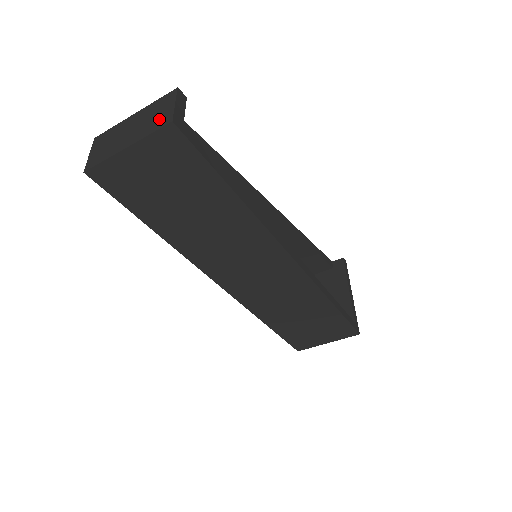
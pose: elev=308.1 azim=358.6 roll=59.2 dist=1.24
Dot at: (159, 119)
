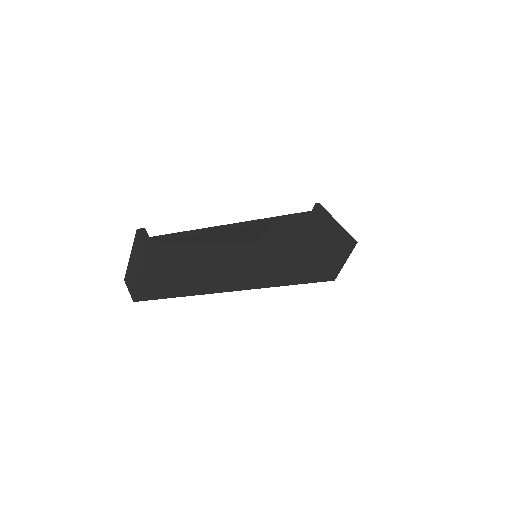
Dot at: (142, 252)
